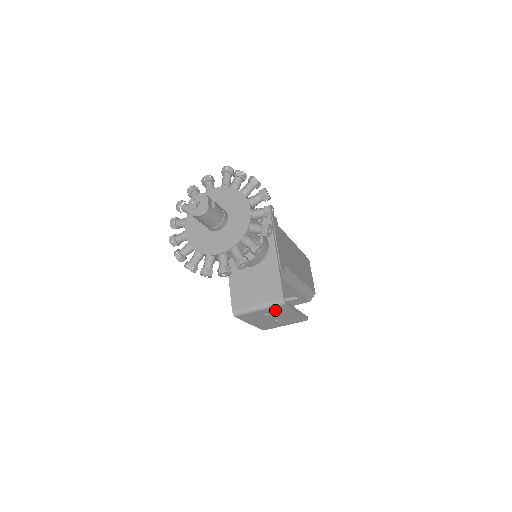
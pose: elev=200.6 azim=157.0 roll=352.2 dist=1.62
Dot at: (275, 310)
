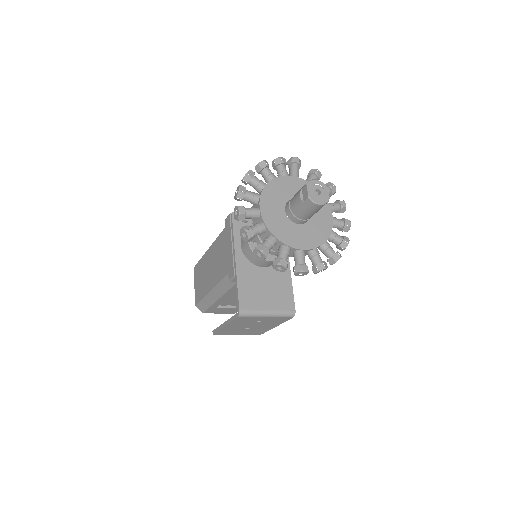
Dot at: (273, 320)
